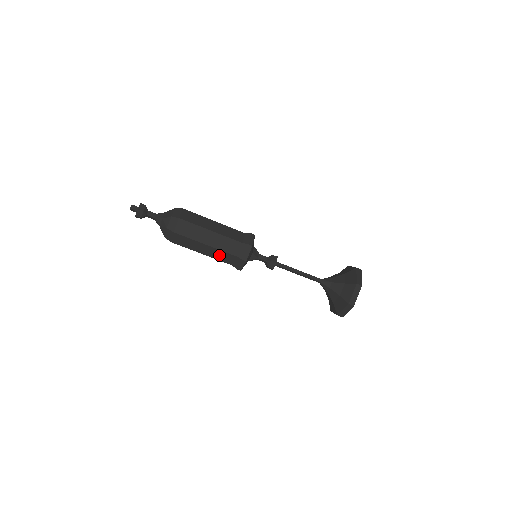
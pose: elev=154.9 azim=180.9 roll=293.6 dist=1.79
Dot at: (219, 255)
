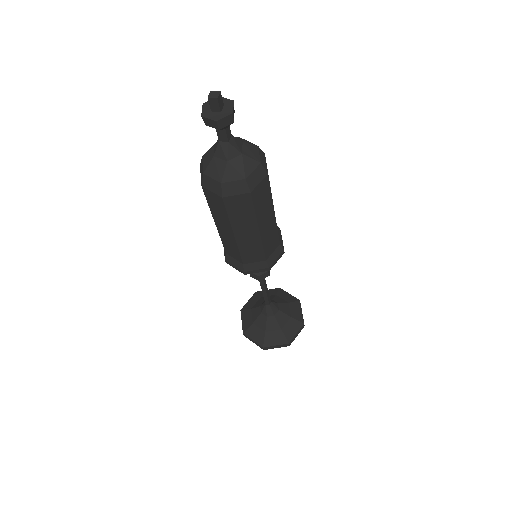
Dot at: (251, 248)
